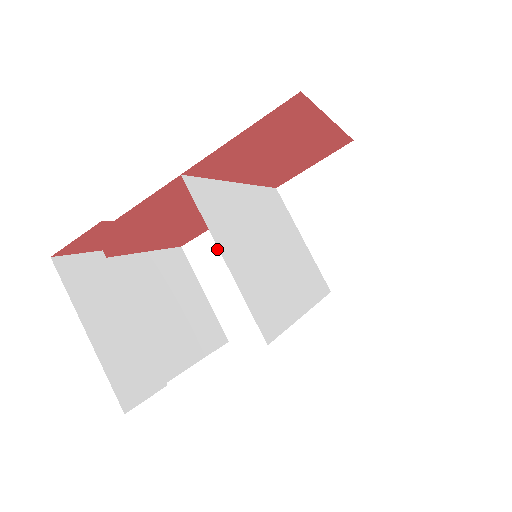
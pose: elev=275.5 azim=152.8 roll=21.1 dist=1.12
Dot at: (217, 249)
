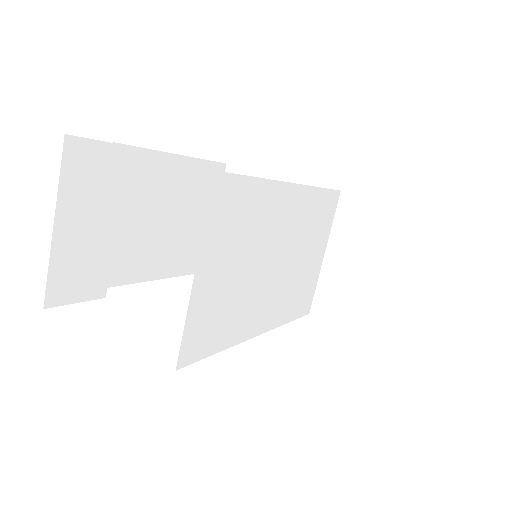
Dot at: occluded
